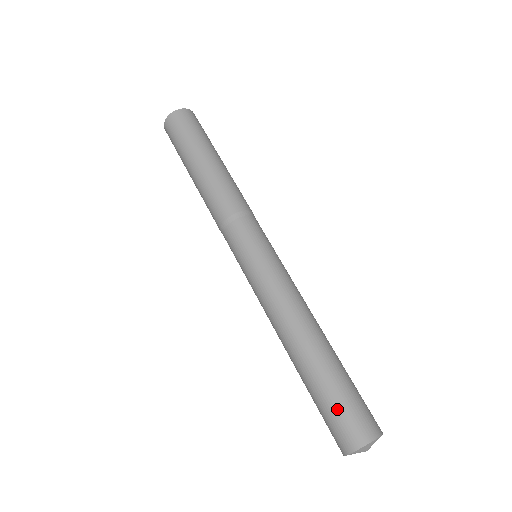
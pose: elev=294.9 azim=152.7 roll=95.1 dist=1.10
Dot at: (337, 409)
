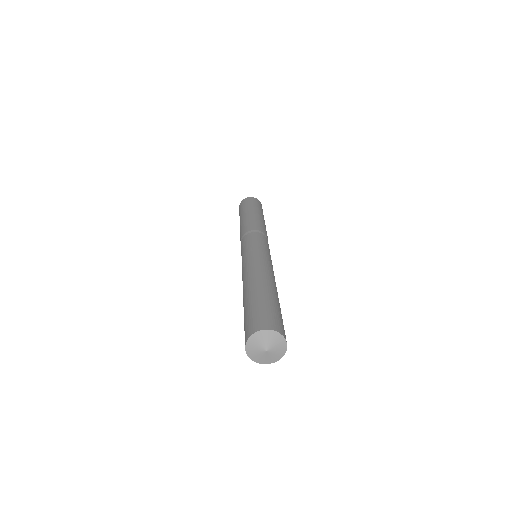
Dot at: (264, 309)
